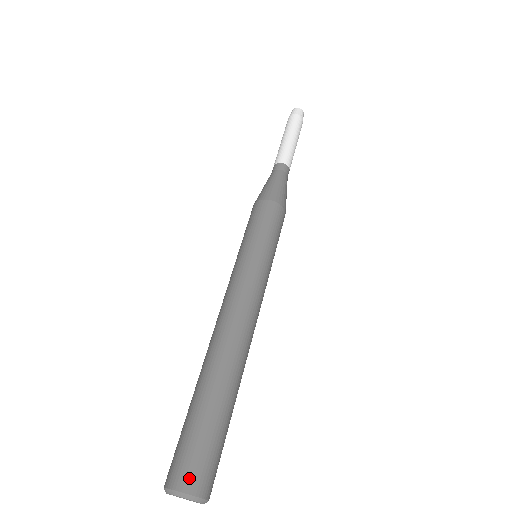
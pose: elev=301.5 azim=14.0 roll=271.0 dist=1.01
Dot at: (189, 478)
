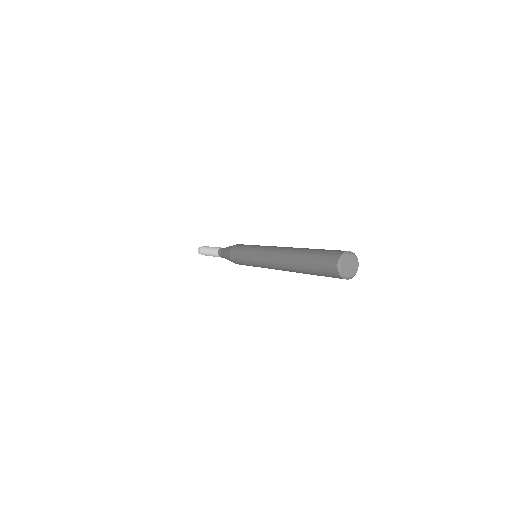
Dot at: (342, 251)
